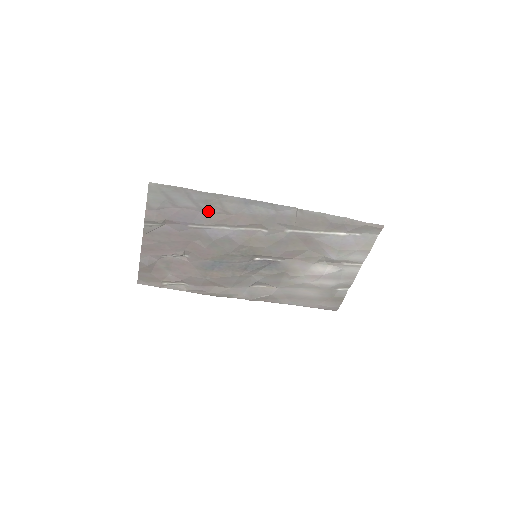
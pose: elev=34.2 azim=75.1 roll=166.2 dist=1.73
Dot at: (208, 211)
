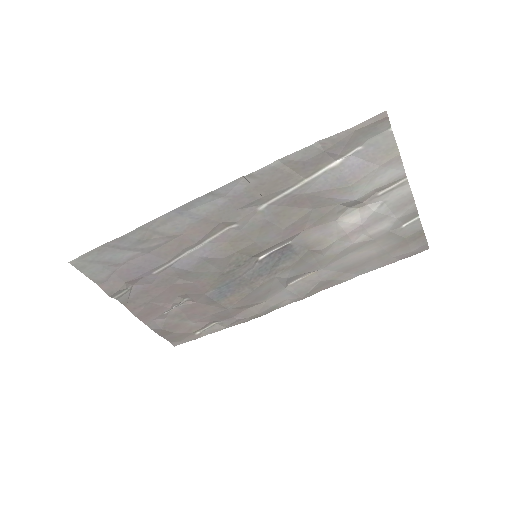
Dot at: (154, 248)
